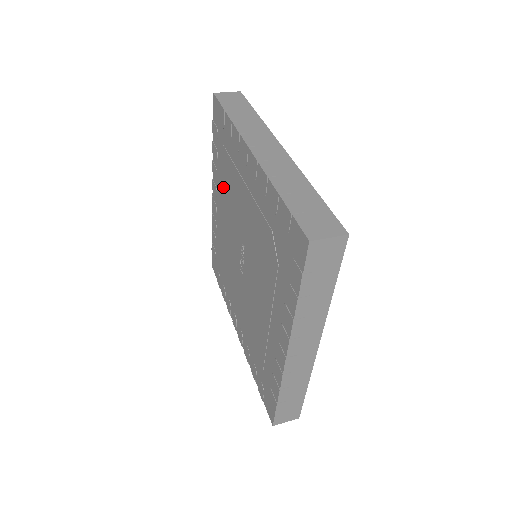
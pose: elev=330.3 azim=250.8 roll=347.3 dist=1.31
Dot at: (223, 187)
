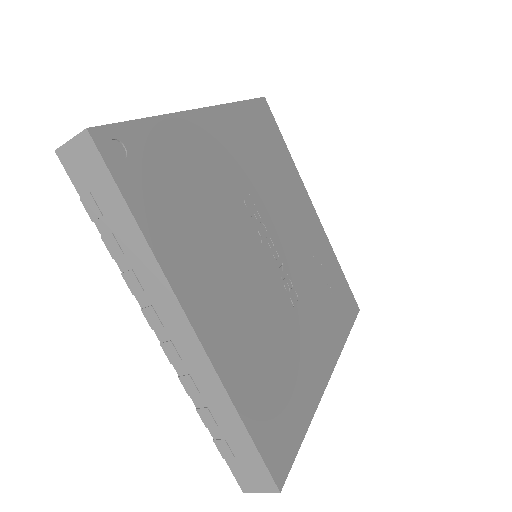
Dot at: occluded
